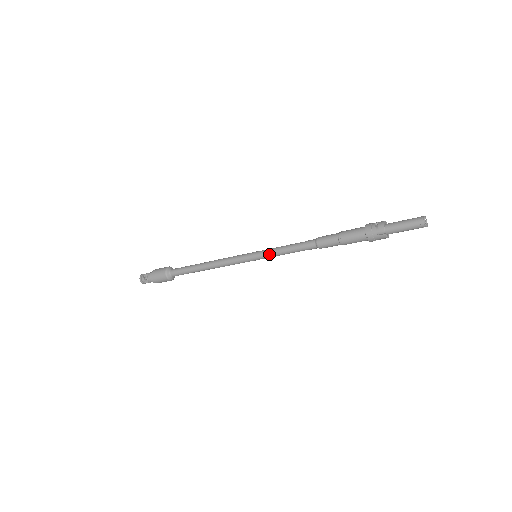
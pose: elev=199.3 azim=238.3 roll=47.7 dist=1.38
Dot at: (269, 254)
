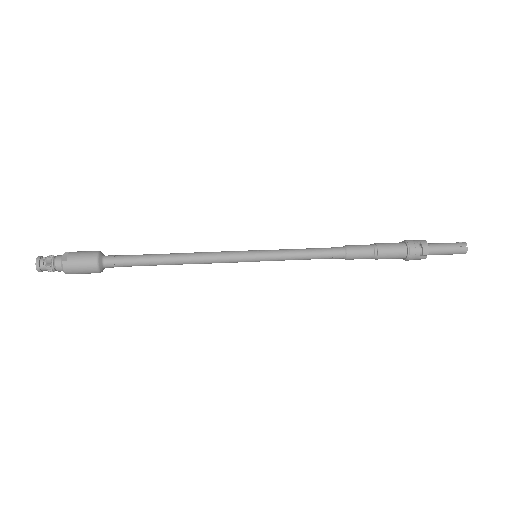
Dot at: (280, 258)
